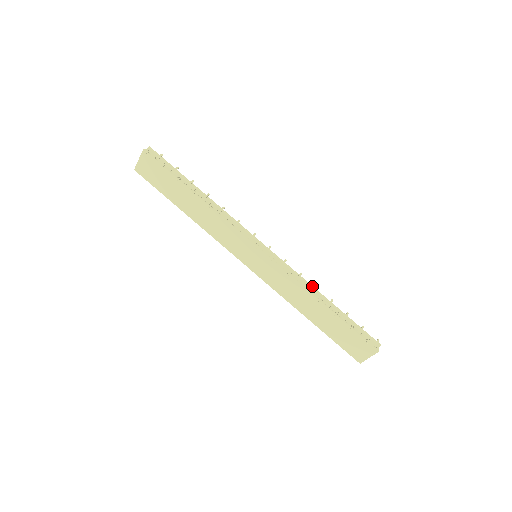
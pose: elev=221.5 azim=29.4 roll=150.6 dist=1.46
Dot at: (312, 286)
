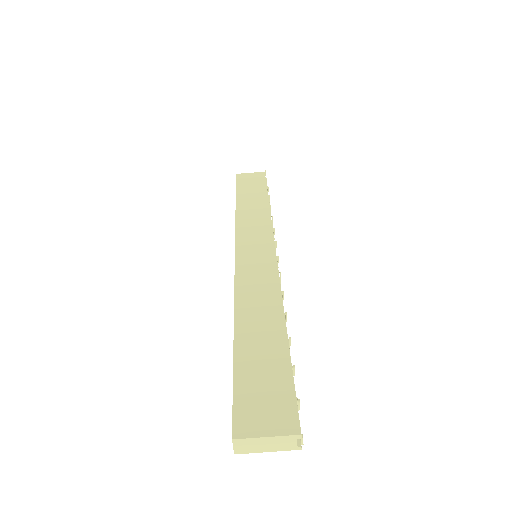
Dot at: occluded
